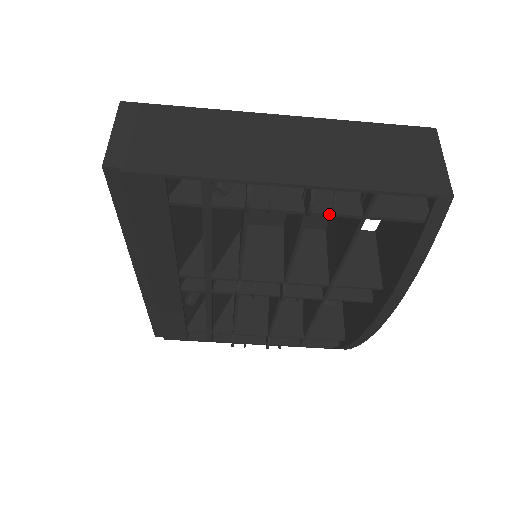
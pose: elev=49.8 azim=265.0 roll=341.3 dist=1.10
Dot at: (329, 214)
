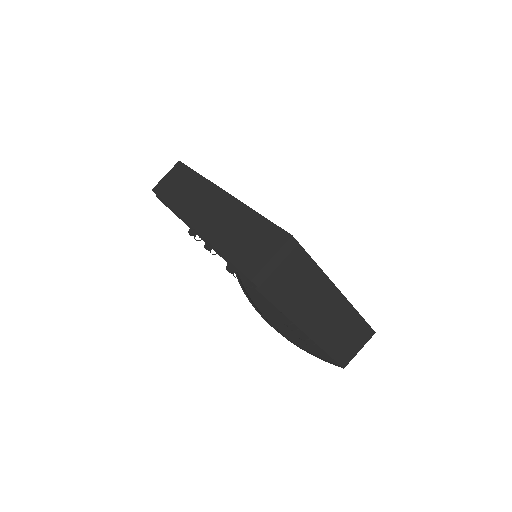
Dot at: occluded
